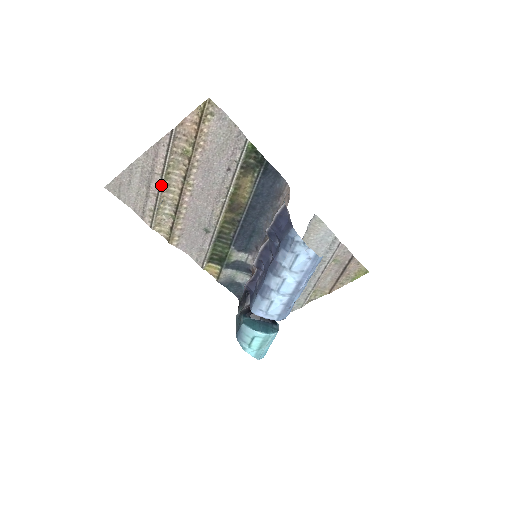
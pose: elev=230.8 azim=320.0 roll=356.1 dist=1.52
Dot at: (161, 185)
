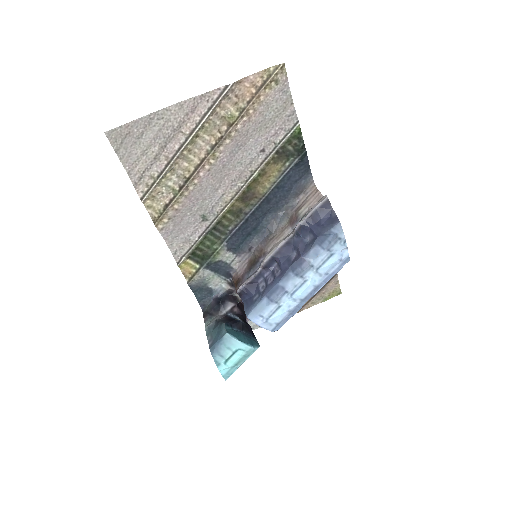
Dot at: (182, 148)
